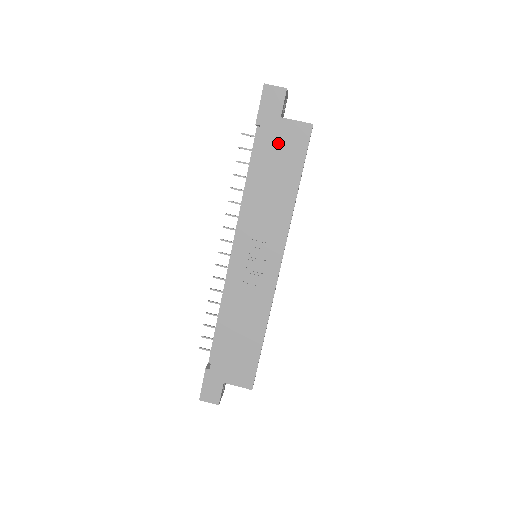
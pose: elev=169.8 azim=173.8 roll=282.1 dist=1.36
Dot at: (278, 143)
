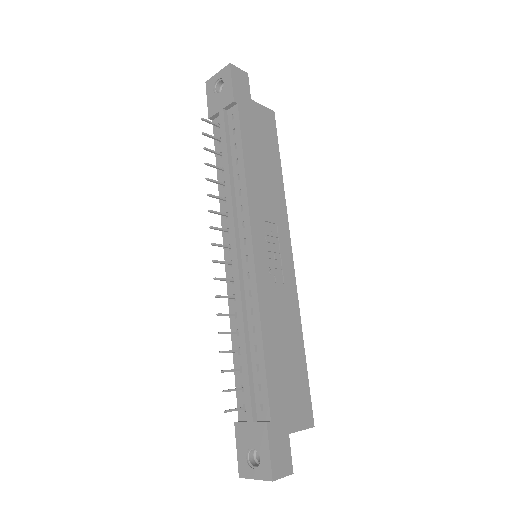
Dot at: (256, 124)
